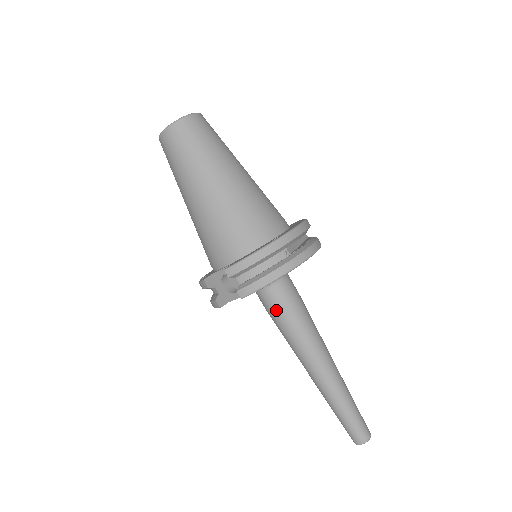
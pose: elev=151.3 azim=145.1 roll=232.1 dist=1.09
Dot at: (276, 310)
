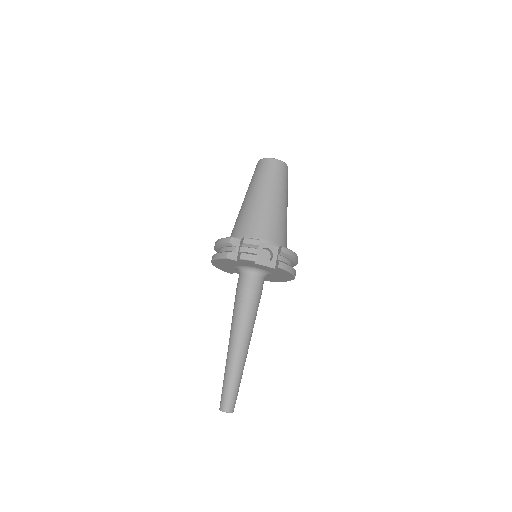
Dot at: (256, 291)
